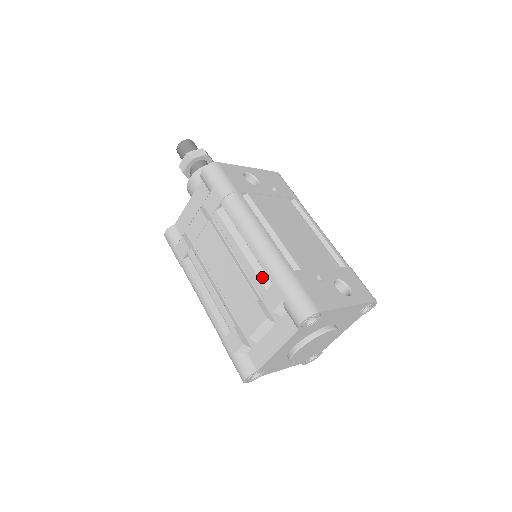
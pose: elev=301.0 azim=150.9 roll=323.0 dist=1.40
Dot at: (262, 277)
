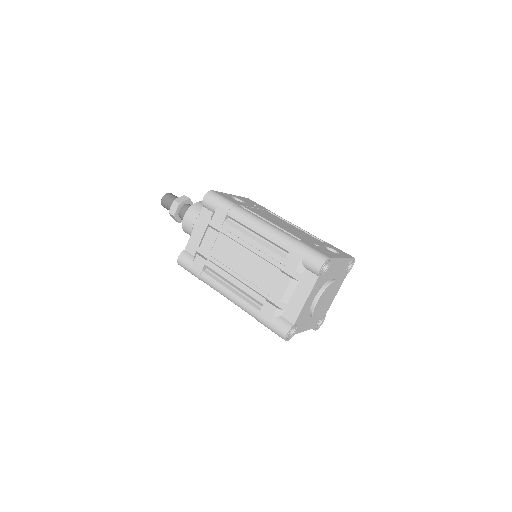
Dot at: (278, 252)
